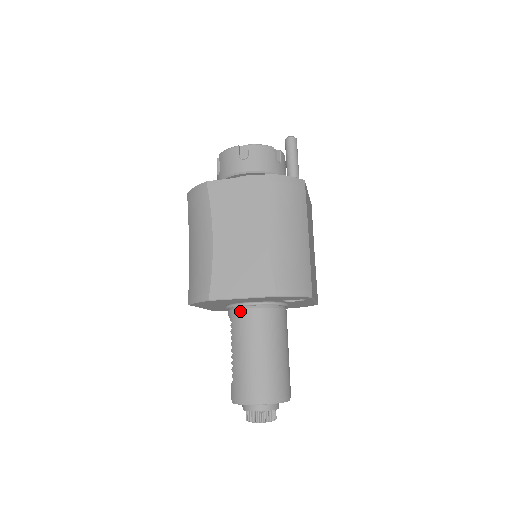
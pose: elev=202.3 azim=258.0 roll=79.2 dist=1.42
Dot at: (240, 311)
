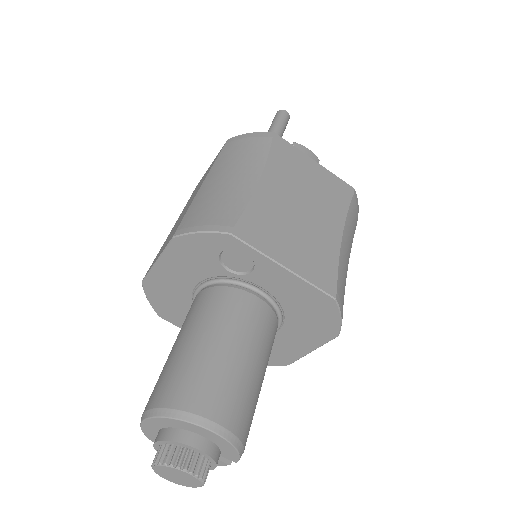
Dot at: occluded
